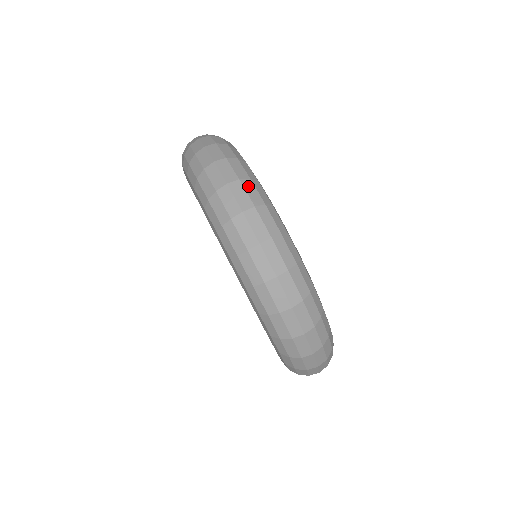
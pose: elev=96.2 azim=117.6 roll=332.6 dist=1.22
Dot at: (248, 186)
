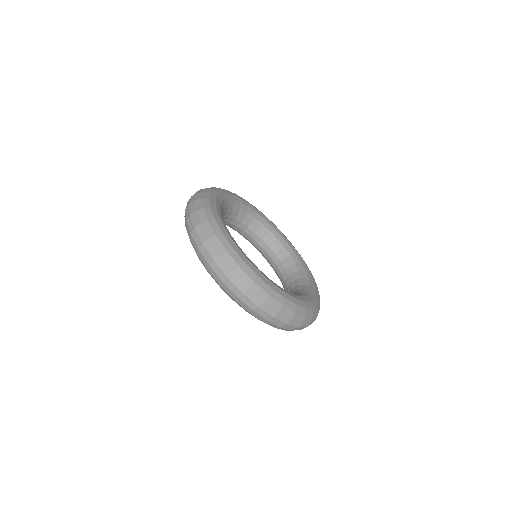
Dot at: (284, 311)
